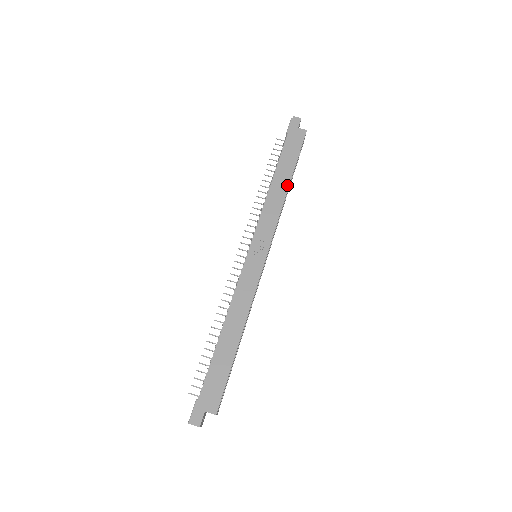
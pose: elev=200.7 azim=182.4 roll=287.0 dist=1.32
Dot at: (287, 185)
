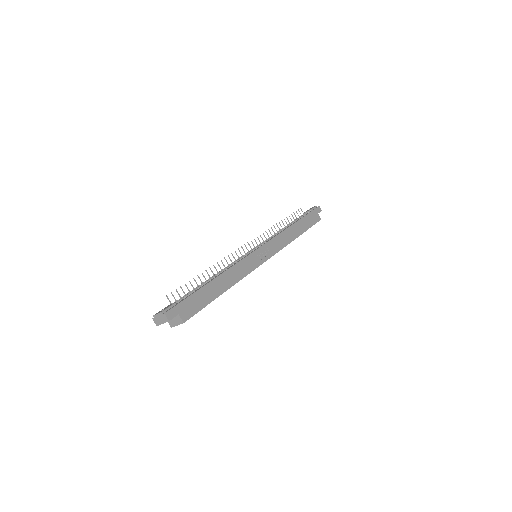
Dot at: (297, 236)
